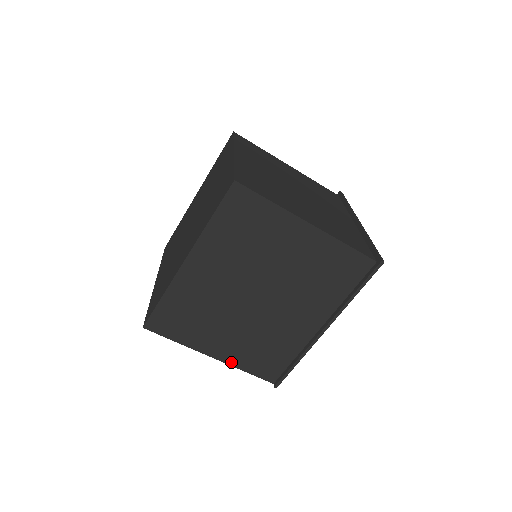
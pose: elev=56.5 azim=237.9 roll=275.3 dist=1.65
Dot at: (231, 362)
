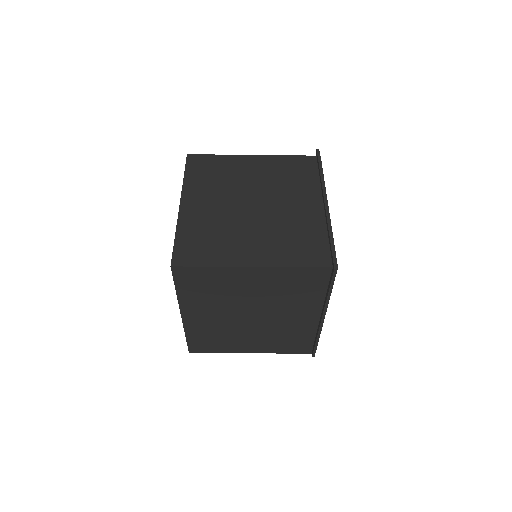
Dot at: (267, 352)
